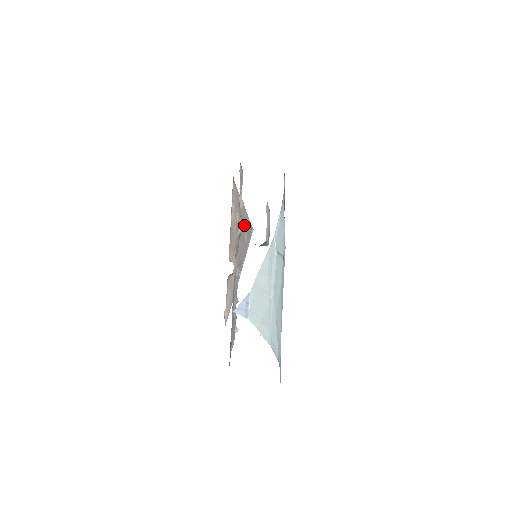
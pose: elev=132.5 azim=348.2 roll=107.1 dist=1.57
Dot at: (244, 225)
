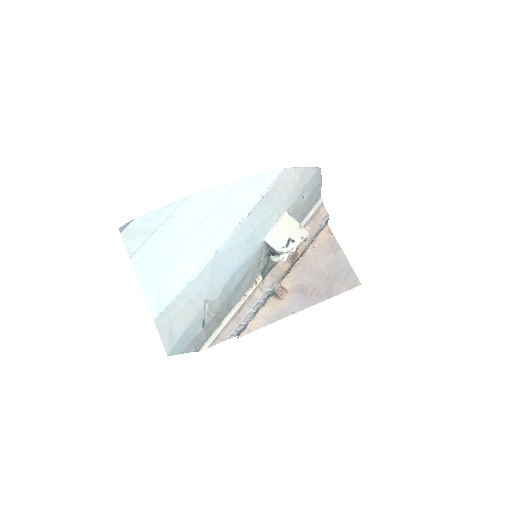
Dot at: (337, 272)
